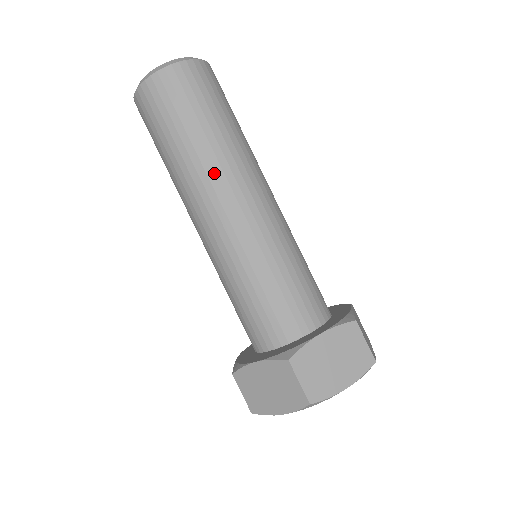
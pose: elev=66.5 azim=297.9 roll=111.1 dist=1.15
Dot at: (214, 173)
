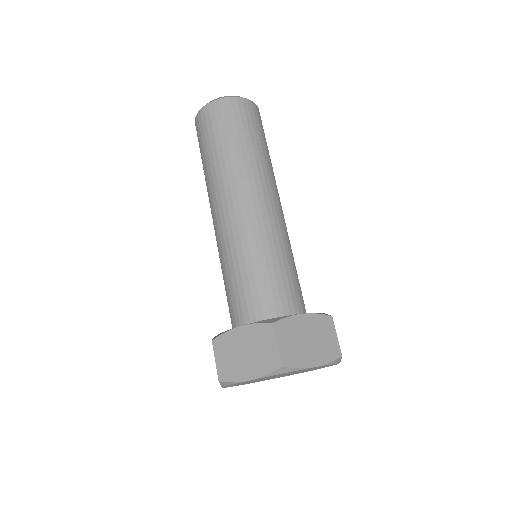
Dot at: (246, 174)
